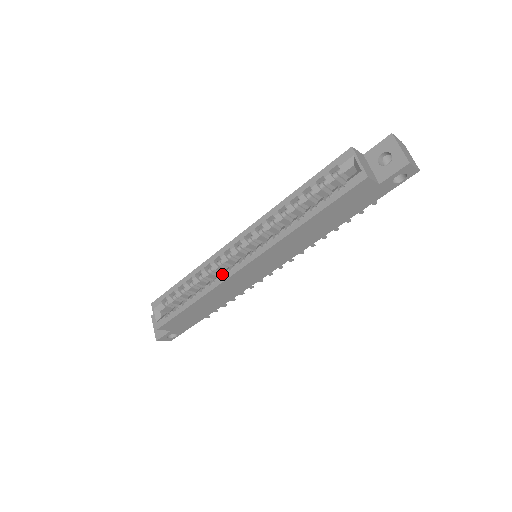
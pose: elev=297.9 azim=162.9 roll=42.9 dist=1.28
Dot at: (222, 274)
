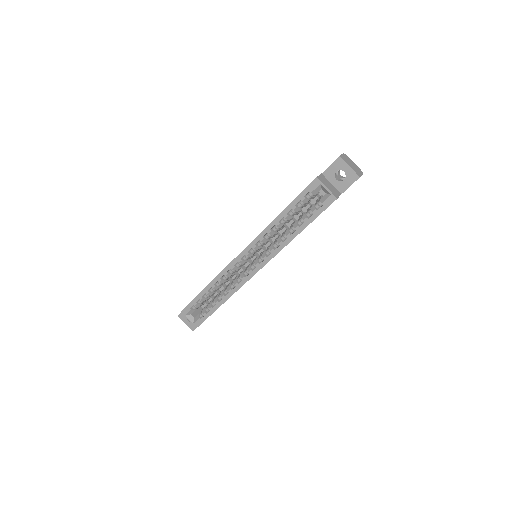
Dot at: (238, 279)
